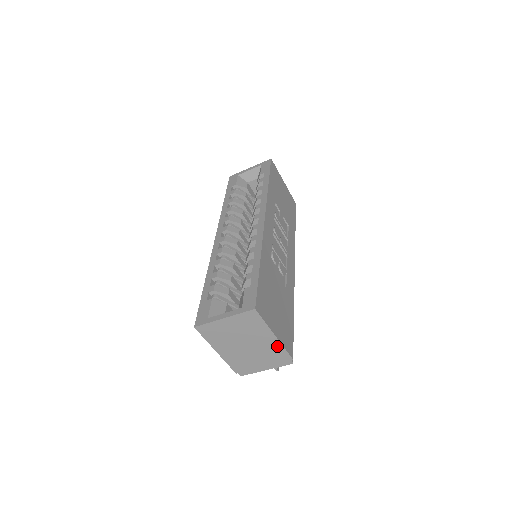
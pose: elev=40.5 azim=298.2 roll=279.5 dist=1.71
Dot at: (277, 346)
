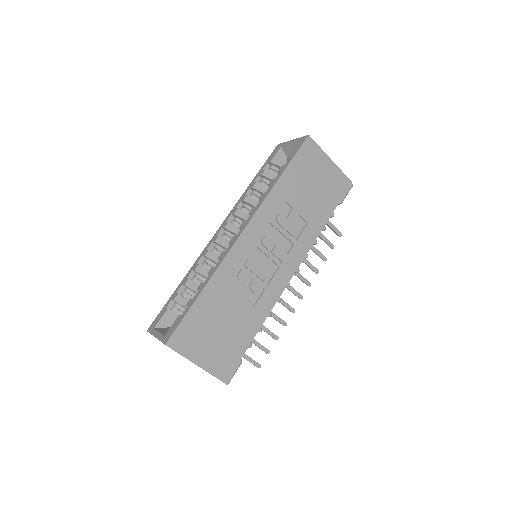
Dot at: (205, 370)
